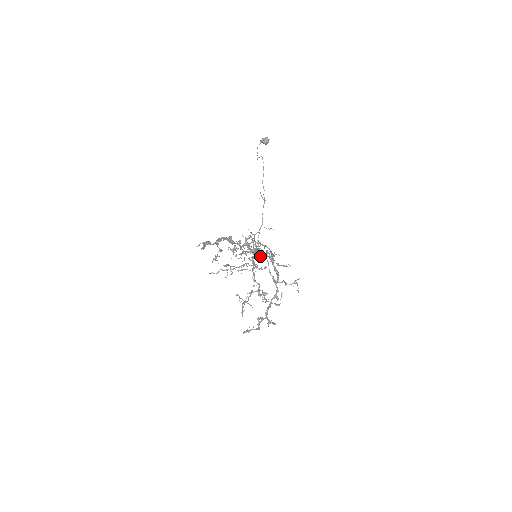
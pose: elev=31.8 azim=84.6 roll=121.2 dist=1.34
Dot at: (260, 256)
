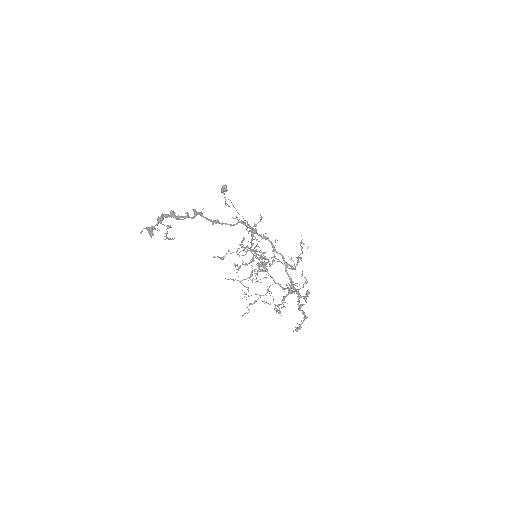
Dot at: occluded
